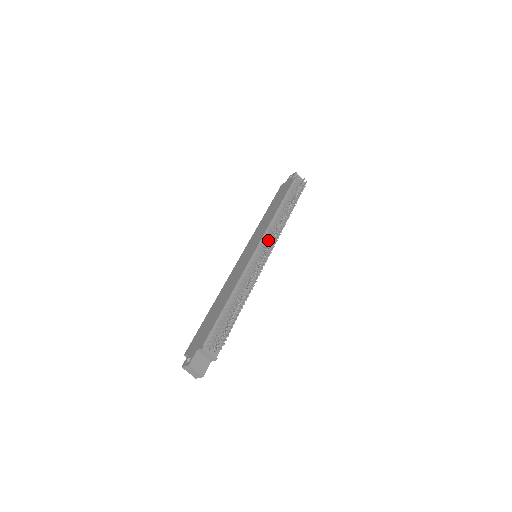
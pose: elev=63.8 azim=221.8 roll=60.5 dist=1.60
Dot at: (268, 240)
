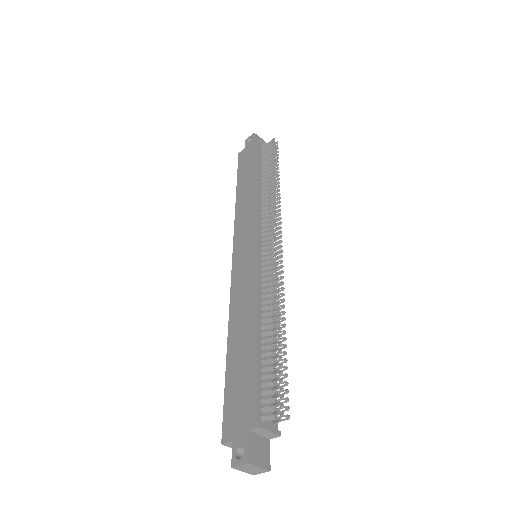
Dot at: (268, 230)
